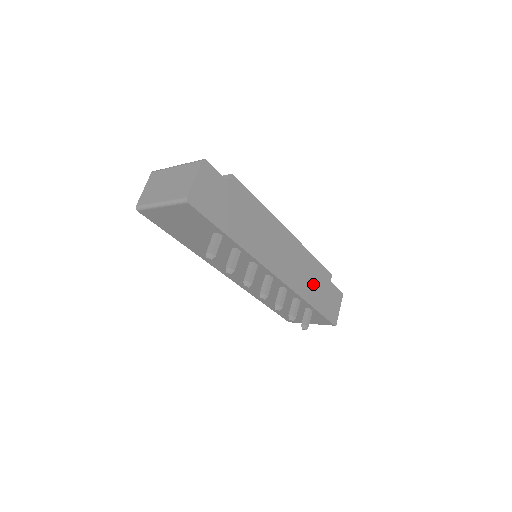
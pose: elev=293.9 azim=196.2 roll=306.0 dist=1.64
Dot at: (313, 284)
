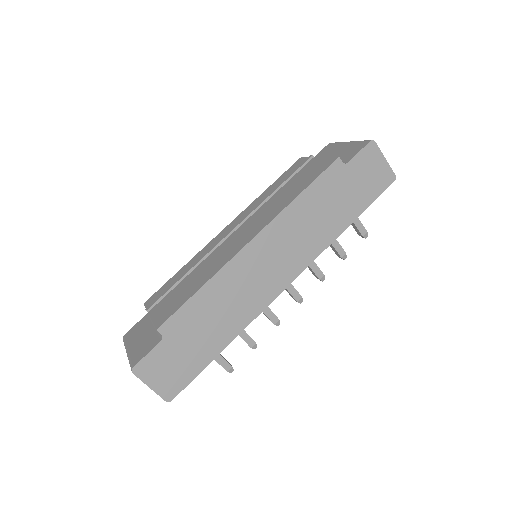
Dot at: (329, 211)
